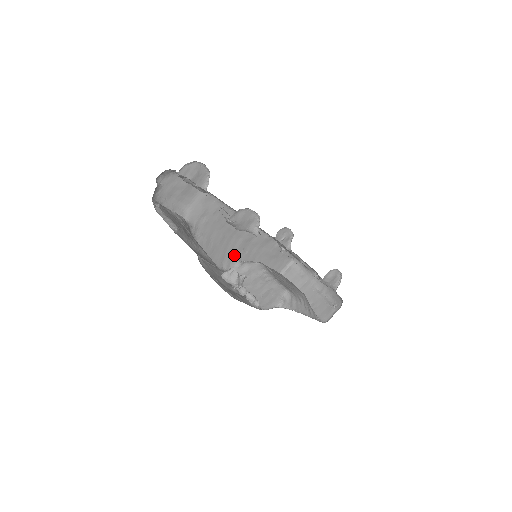
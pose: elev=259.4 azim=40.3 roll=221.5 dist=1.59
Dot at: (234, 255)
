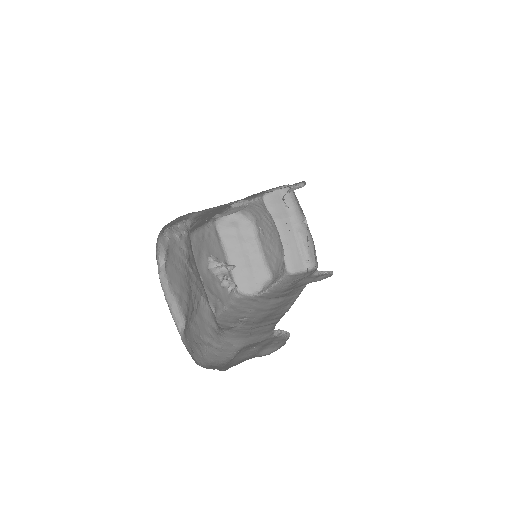
Dot at: (227, 208)
